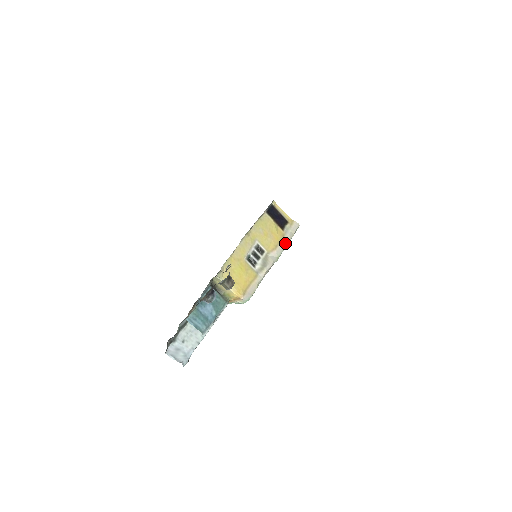
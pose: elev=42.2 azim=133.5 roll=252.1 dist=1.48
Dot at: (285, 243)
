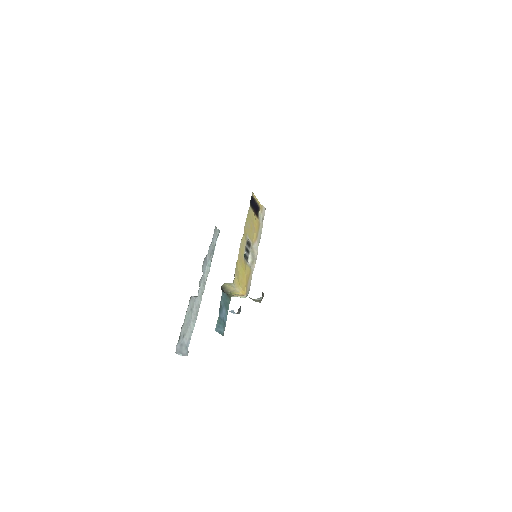
Dot at: (261, 230)
